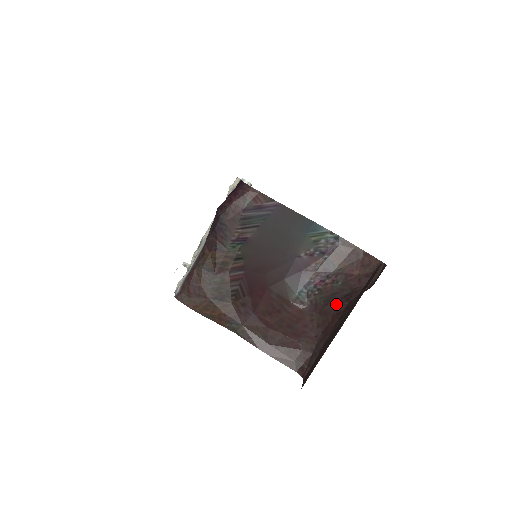
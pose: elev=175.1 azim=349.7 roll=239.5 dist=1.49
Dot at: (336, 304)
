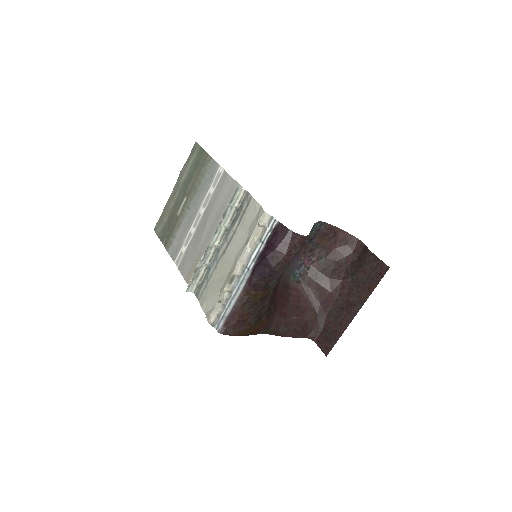
Dot at: (330, 281)
